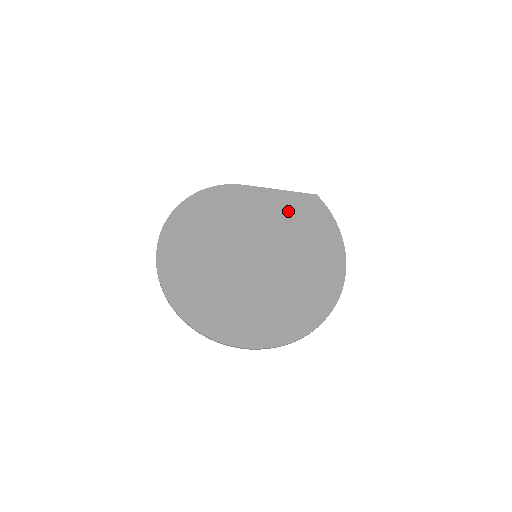
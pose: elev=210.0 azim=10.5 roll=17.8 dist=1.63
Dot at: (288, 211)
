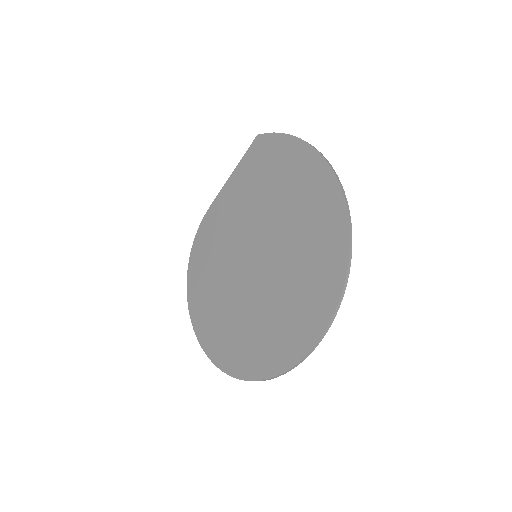
Dot at: (249, 183)
